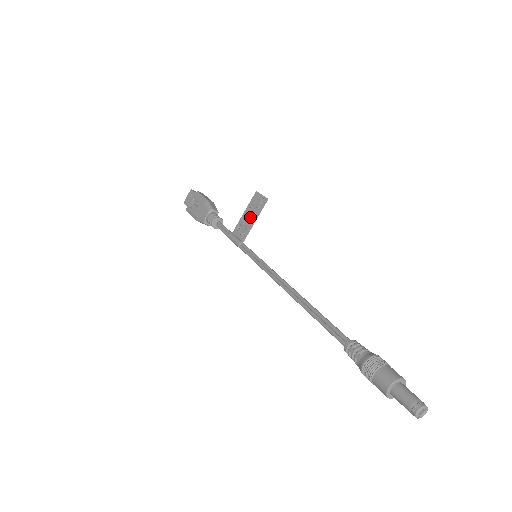
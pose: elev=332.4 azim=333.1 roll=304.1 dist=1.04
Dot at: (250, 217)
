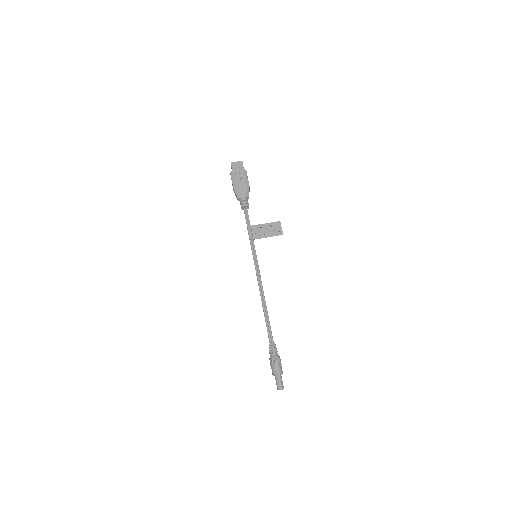
Dot at: (267, 231)
